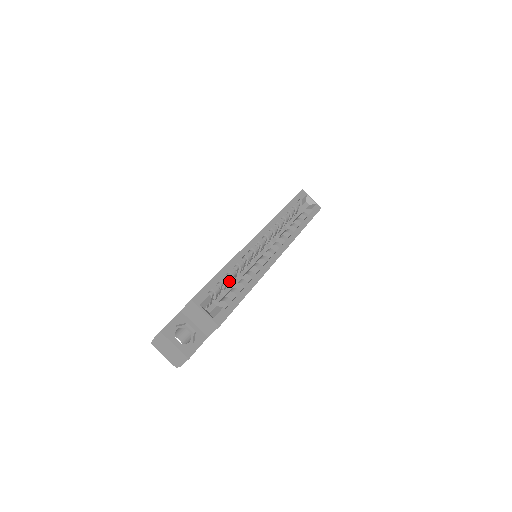
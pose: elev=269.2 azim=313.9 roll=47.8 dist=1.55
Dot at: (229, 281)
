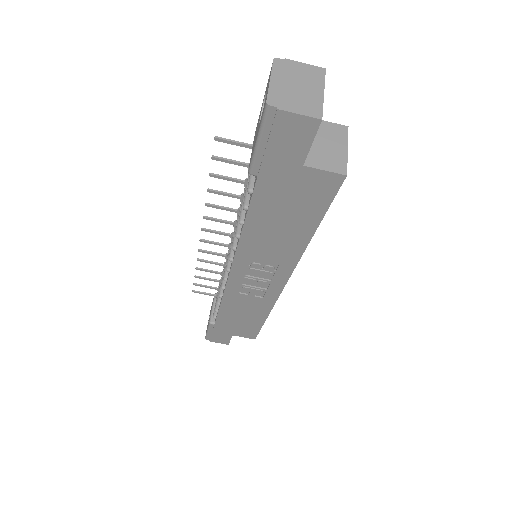
Dot at: occluded
